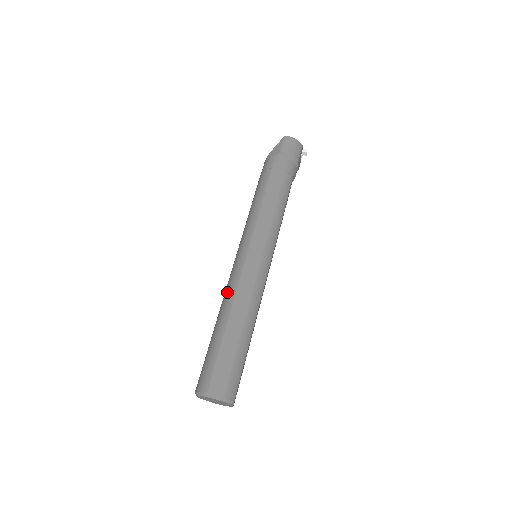
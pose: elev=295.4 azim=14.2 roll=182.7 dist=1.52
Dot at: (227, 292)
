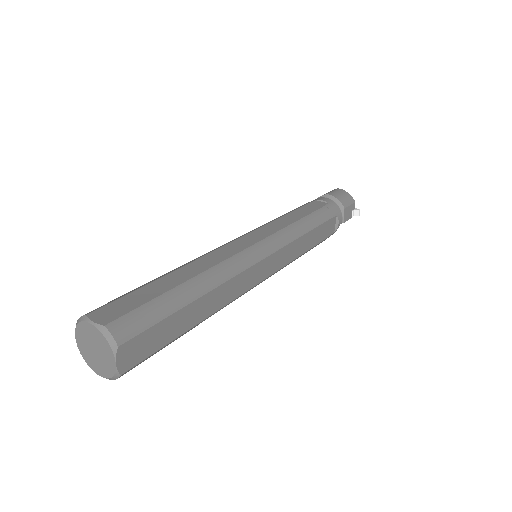
Dot at: occluded
